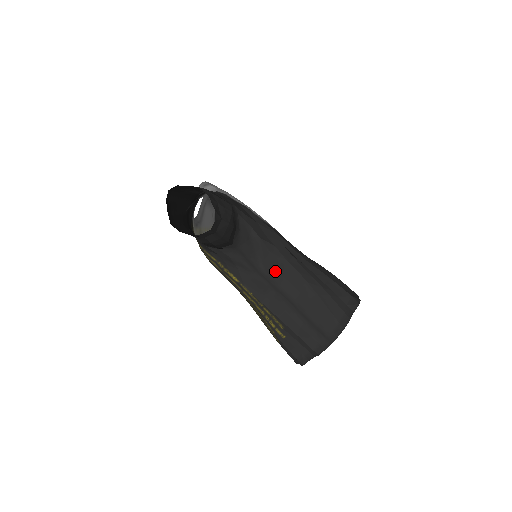
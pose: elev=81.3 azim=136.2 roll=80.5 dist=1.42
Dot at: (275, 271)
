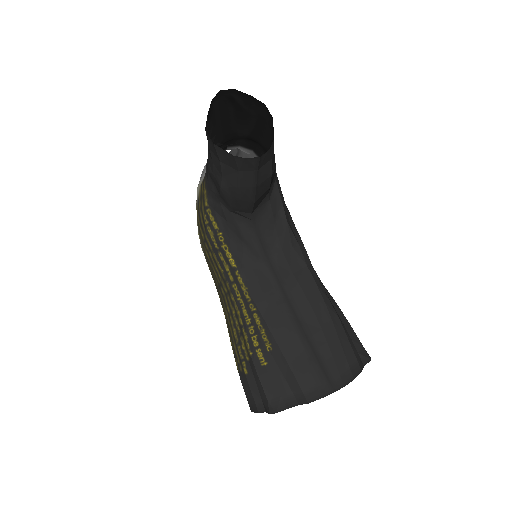
Dot at: (290, 271)
